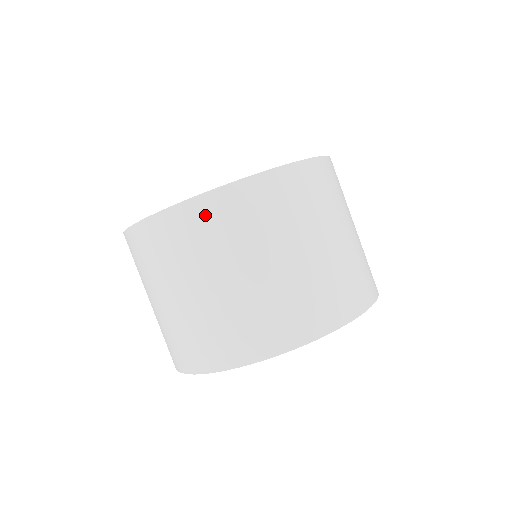
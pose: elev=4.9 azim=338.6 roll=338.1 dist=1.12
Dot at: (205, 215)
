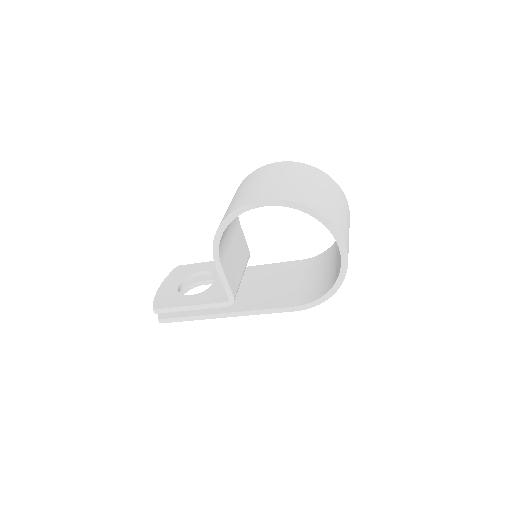
Dot at: (333, 184)
